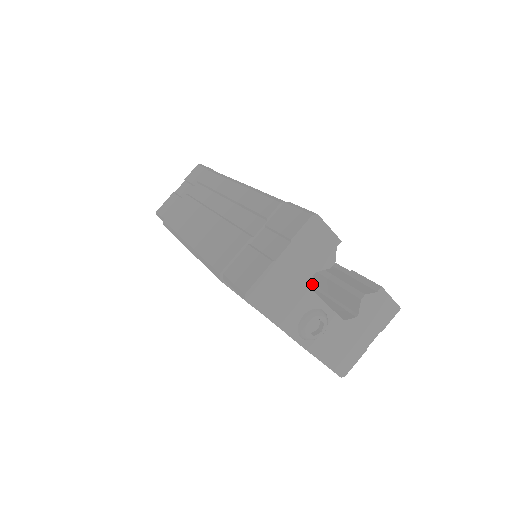
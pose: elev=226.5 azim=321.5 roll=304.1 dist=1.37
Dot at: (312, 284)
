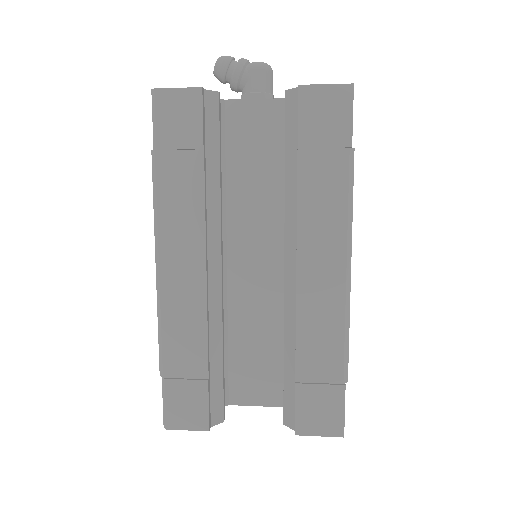
Dot at: occluded
